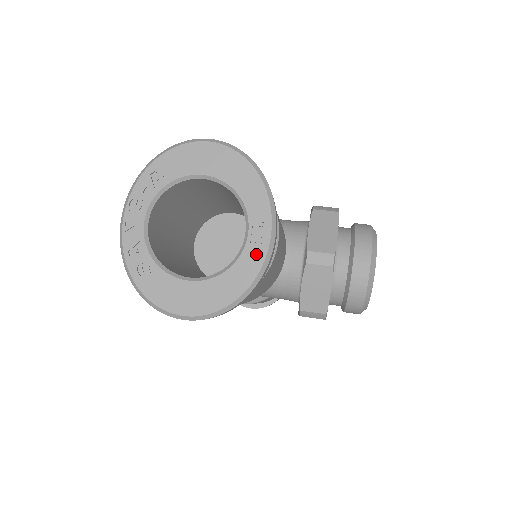
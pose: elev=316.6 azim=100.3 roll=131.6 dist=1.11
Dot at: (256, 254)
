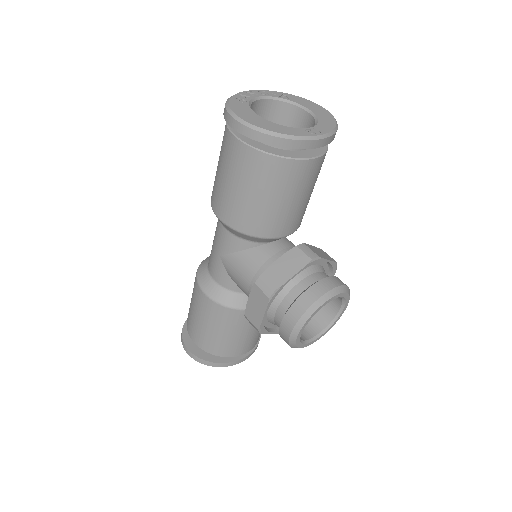
Dot at: (304, 133)
